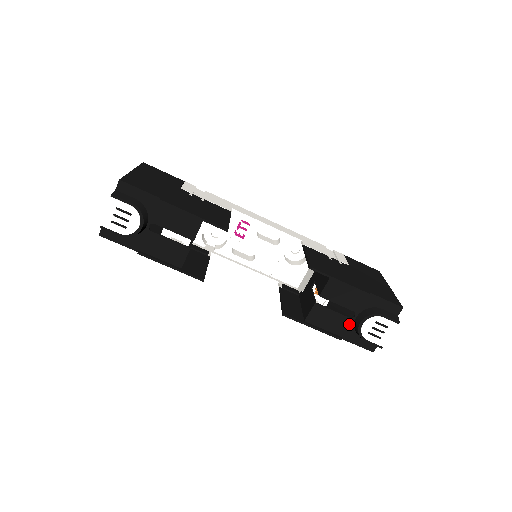
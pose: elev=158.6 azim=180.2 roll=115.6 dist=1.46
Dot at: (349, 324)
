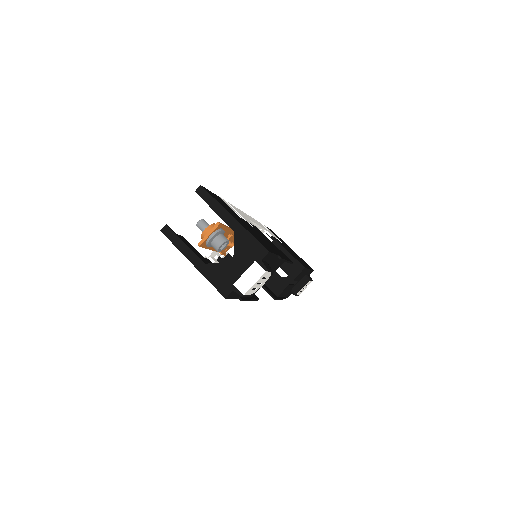
Dot at: (291, 288)
